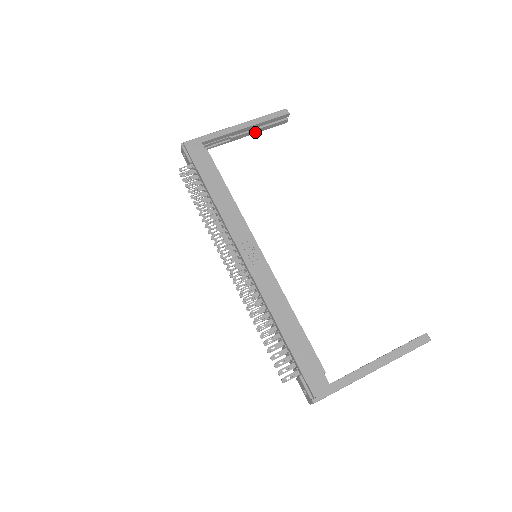
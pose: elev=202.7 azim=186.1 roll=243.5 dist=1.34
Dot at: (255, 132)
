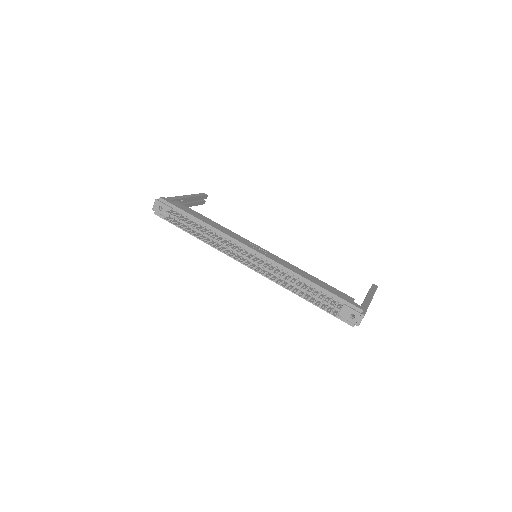
Dot at: (191, 205)
